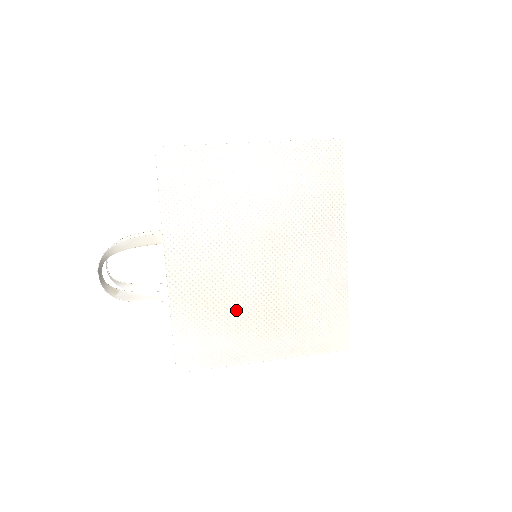
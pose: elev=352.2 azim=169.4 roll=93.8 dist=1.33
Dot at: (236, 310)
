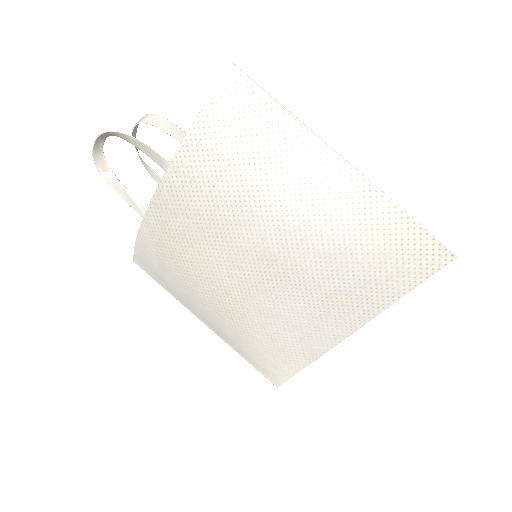
Dot at: (195, 279)
